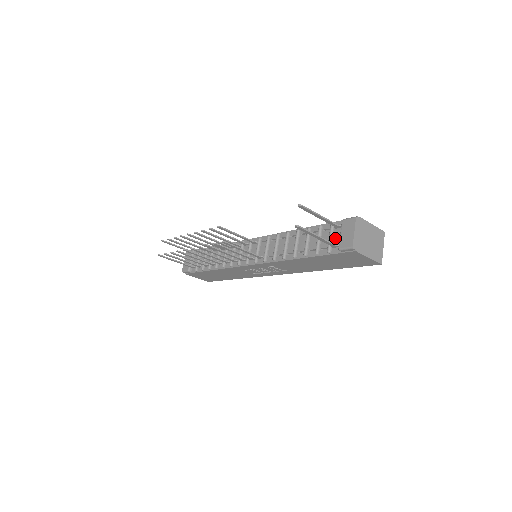
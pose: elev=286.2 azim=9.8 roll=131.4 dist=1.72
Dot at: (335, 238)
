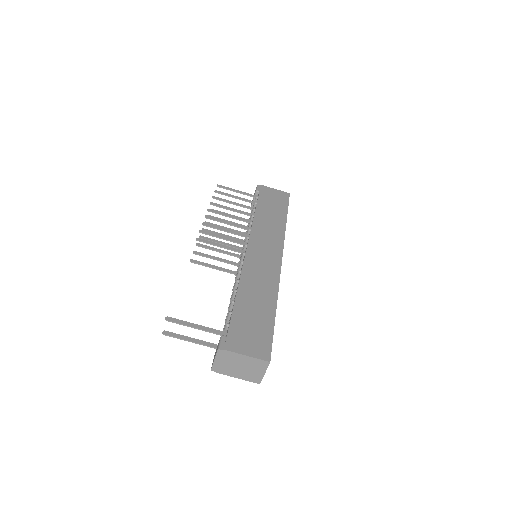
Dot at: occluded
